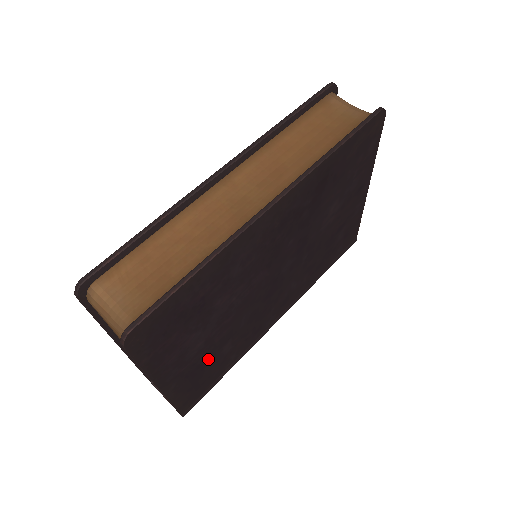
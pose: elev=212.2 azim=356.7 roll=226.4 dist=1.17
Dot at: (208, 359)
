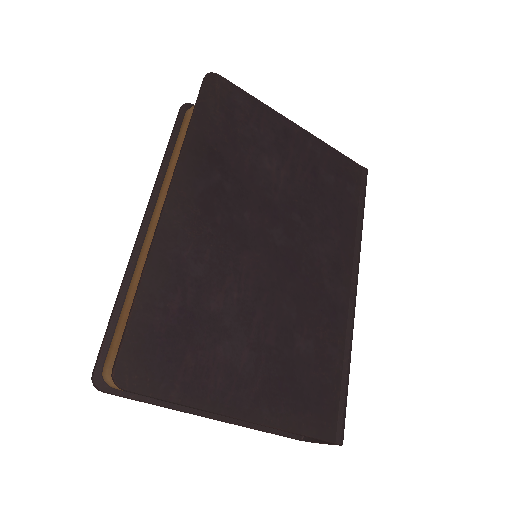
Dot at: (287, 366)
